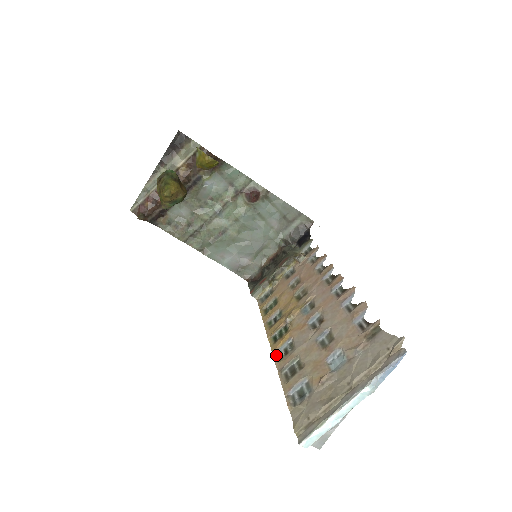
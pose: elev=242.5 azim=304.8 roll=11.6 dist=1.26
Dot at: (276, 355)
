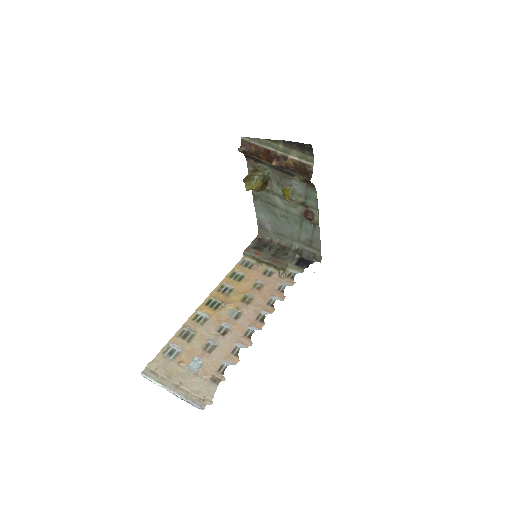
Dot at: (196, 313)
